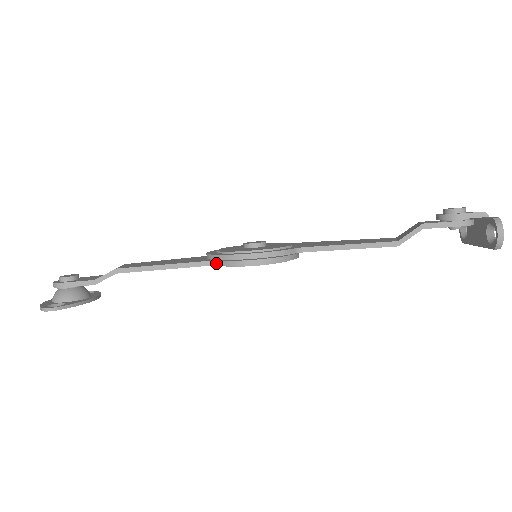
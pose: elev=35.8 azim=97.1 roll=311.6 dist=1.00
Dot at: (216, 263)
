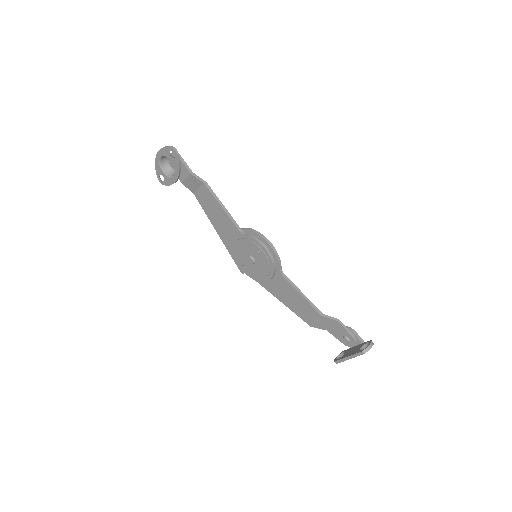
Dot at: (244, 233)
